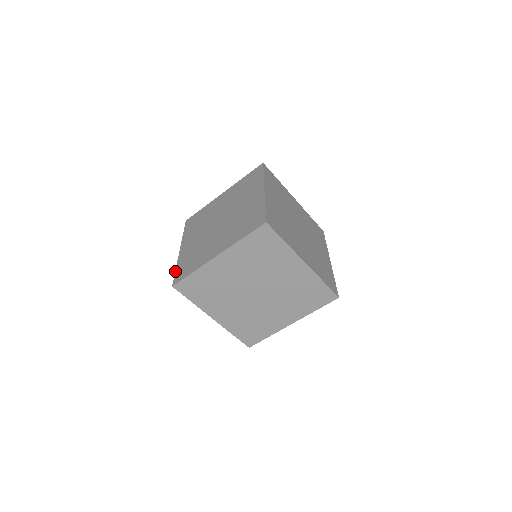
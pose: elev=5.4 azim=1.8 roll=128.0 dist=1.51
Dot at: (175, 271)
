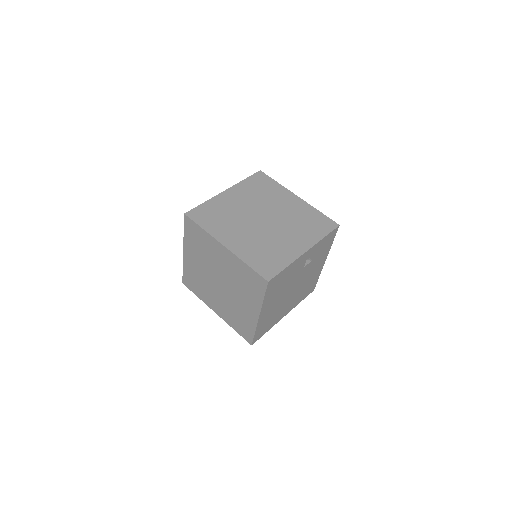
Dot at: occluded
